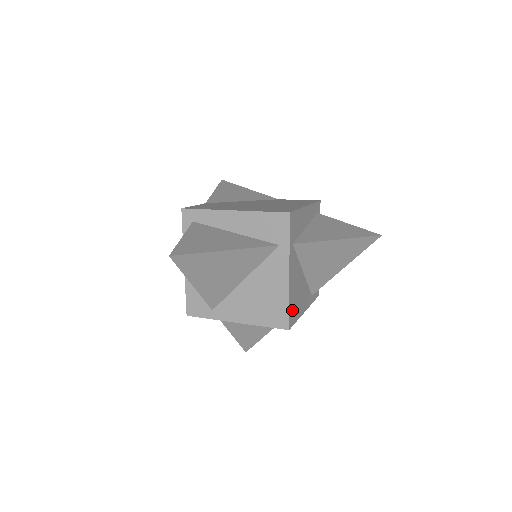
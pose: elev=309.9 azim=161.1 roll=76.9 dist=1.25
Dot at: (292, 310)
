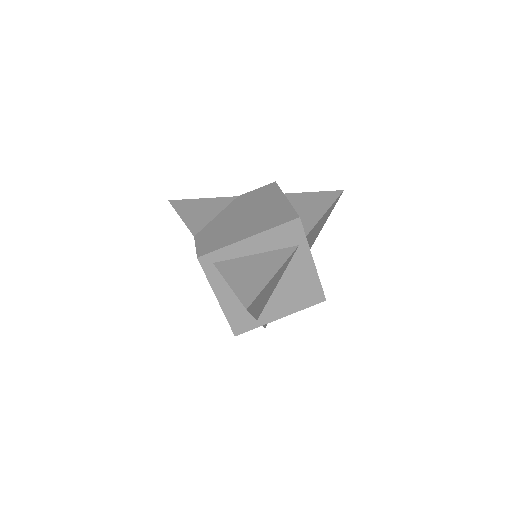
Dot at: occluded
